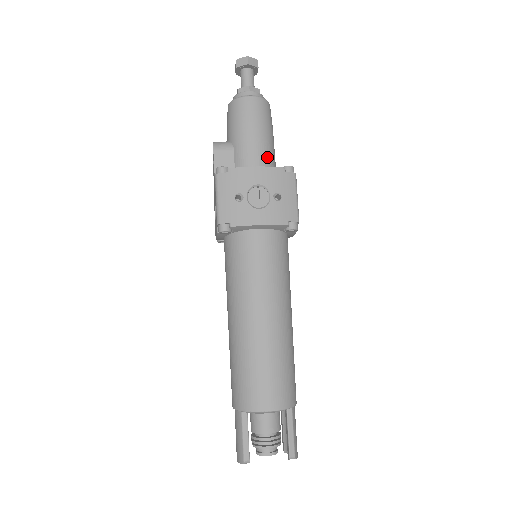
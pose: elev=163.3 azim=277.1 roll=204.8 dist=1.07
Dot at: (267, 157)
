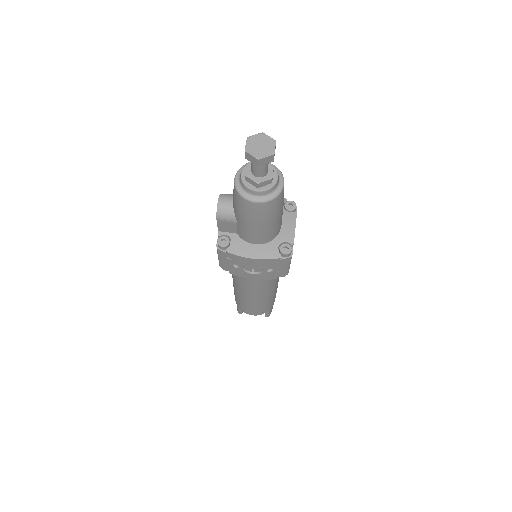
Dot at: (268, 236)
